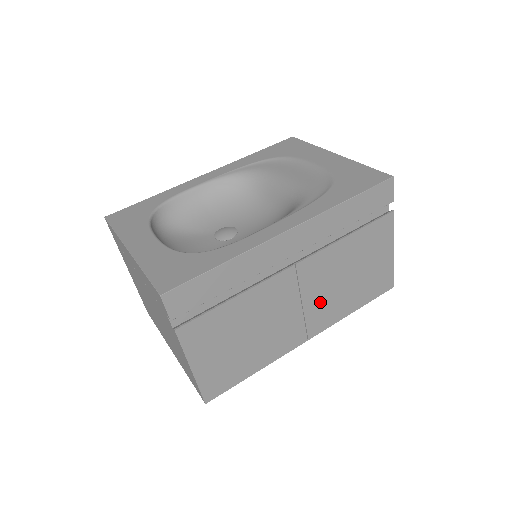
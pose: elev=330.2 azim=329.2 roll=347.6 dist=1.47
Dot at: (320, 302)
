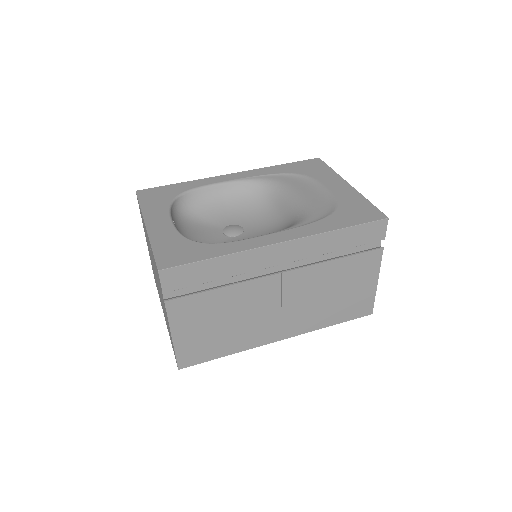
Dot at: (298, 310)
